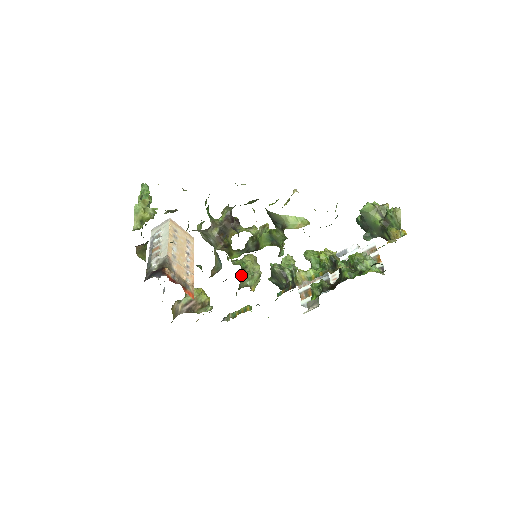
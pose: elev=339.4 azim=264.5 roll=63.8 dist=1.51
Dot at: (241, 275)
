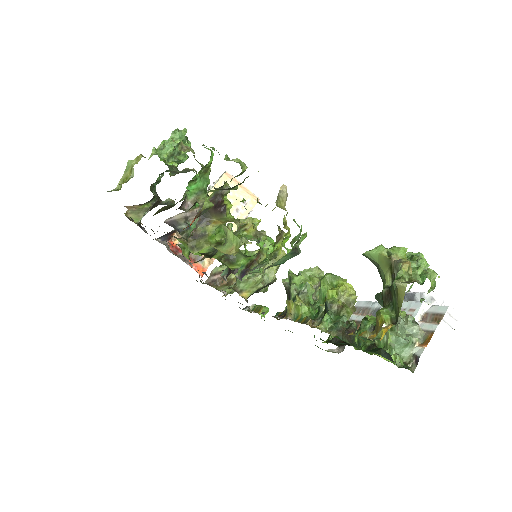
Dot at: (234, 272)
